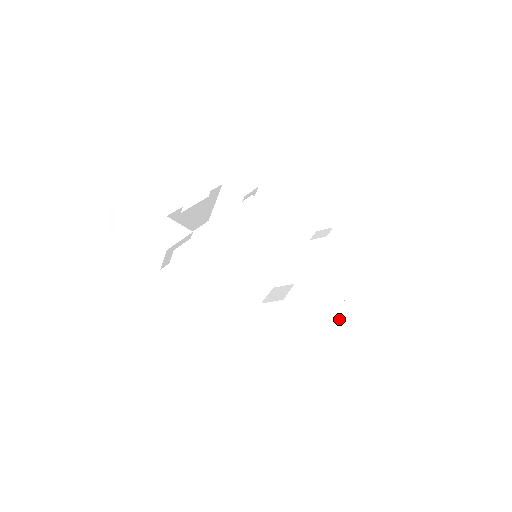
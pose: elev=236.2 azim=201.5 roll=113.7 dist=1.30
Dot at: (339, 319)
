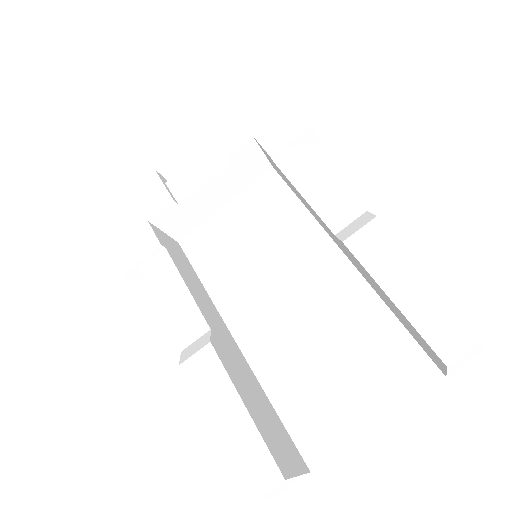
Dot at: (227, 409)
